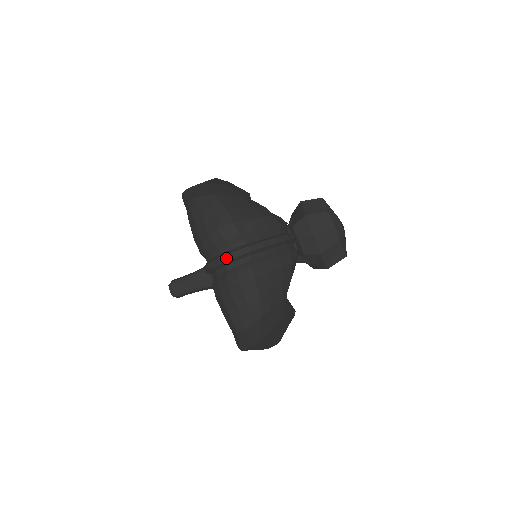
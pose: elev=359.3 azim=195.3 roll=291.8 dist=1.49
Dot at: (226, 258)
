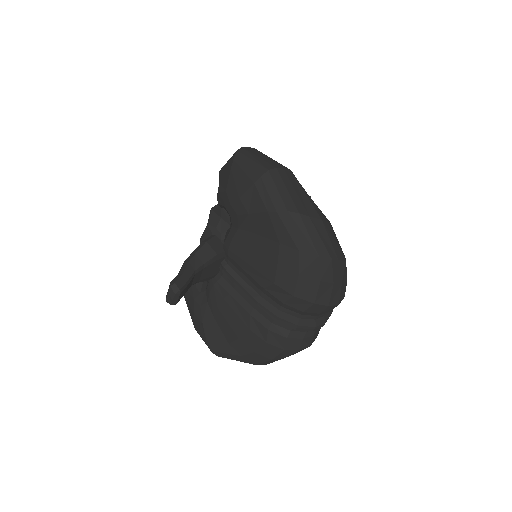
Dot at: (320, 327)
